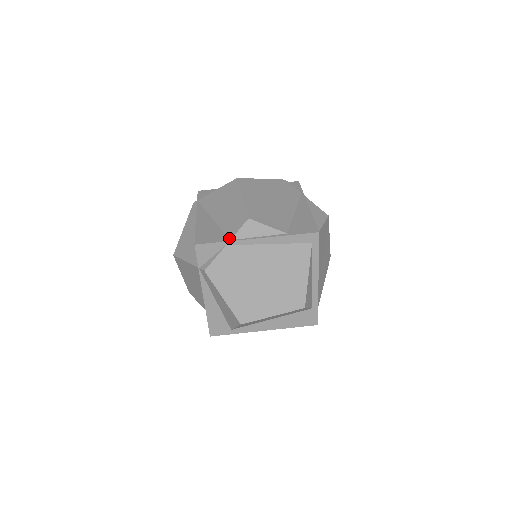
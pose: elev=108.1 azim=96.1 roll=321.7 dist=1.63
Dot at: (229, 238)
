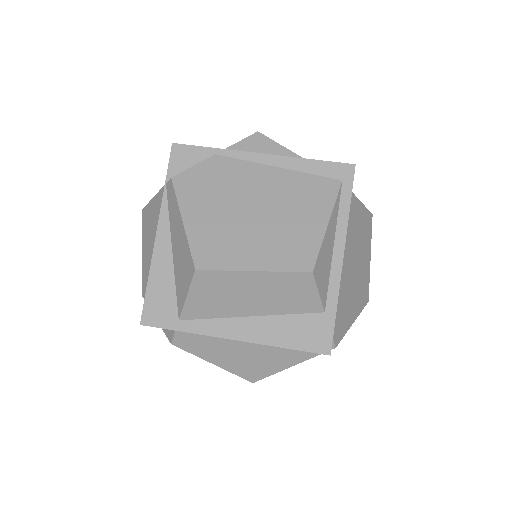
Dot at: (223, 150)
